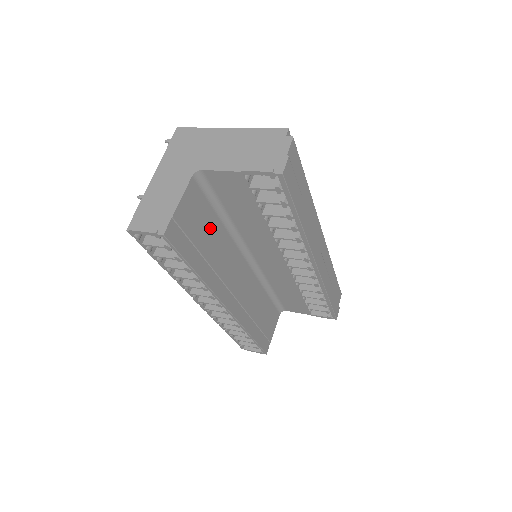
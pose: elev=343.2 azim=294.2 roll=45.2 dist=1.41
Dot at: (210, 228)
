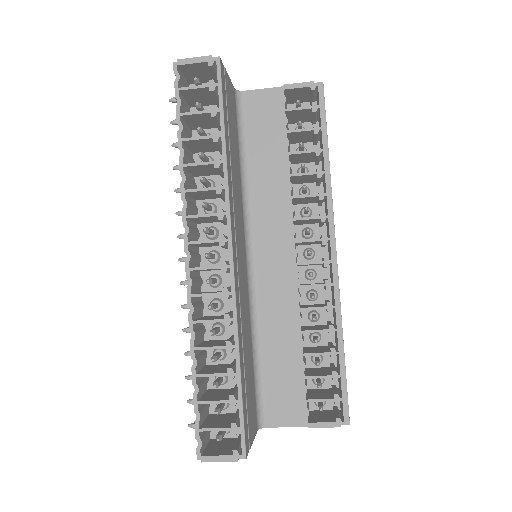
Dot at: (235, 145)
